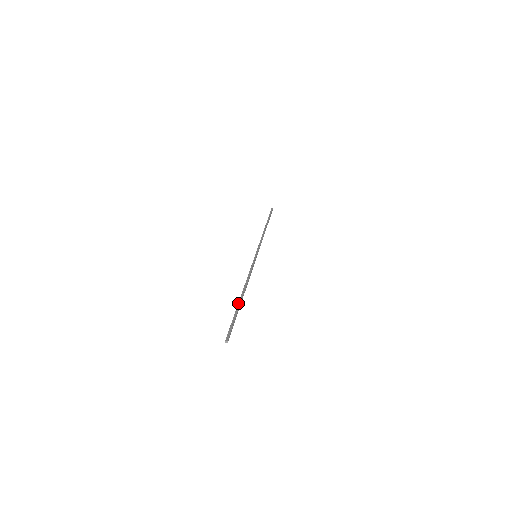
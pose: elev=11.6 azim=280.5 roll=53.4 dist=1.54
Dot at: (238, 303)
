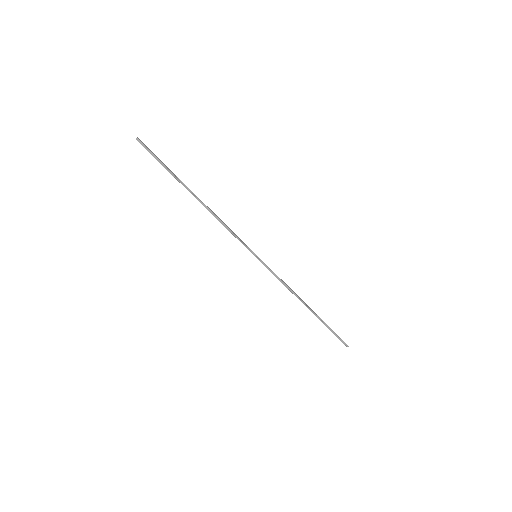
Dot at: (182, 184)
